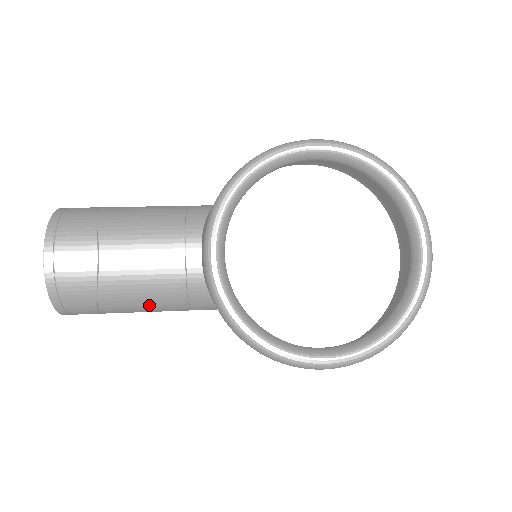
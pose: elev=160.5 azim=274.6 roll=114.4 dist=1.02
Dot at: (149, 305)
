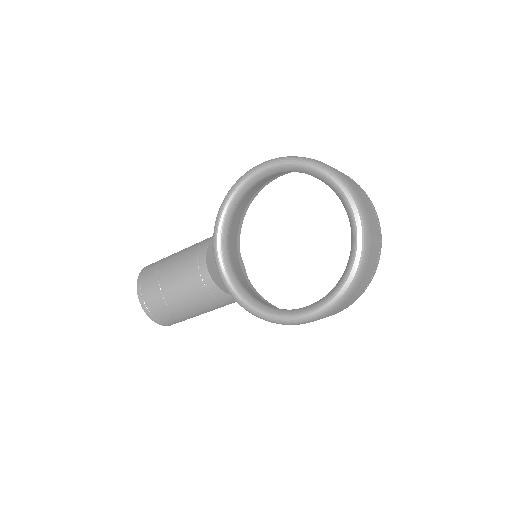
Dot at: (199, 308)
